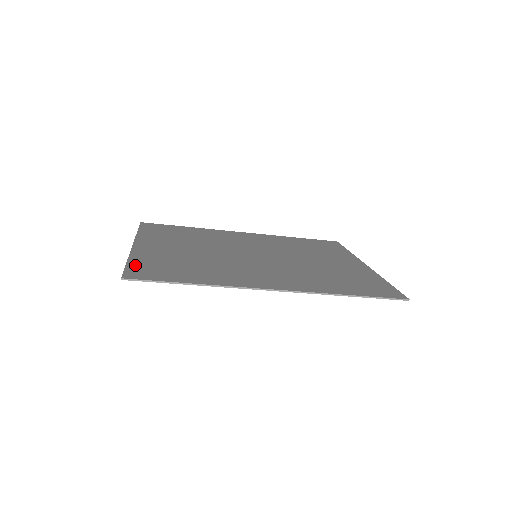
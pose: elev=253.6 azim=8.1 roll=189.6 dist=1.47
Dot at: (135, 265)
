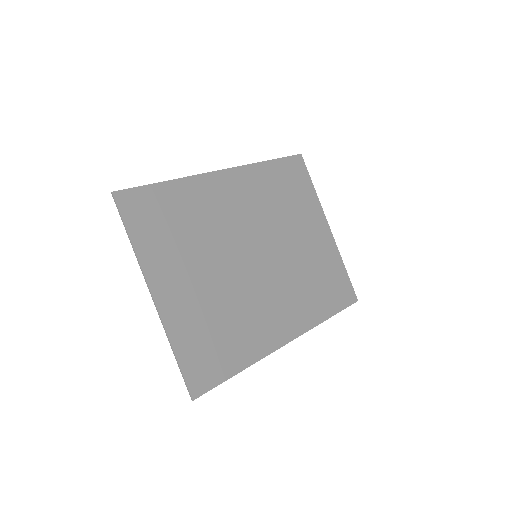
Dot at: (186, 361)
